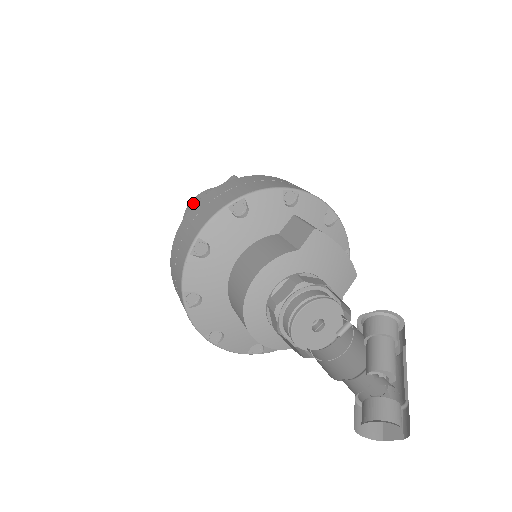
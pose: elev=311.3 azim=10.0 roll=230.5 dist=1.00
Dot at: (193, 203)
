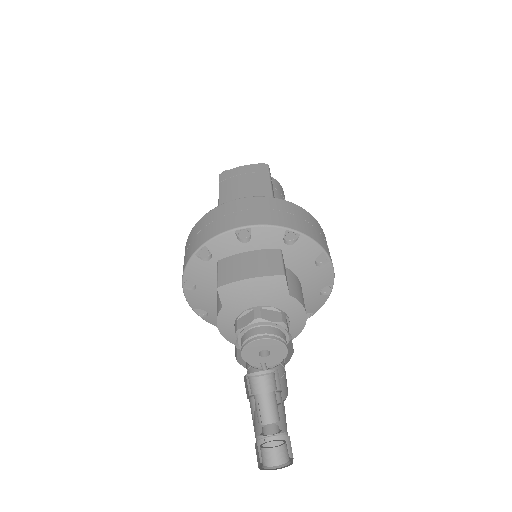
Dot at: occluded
